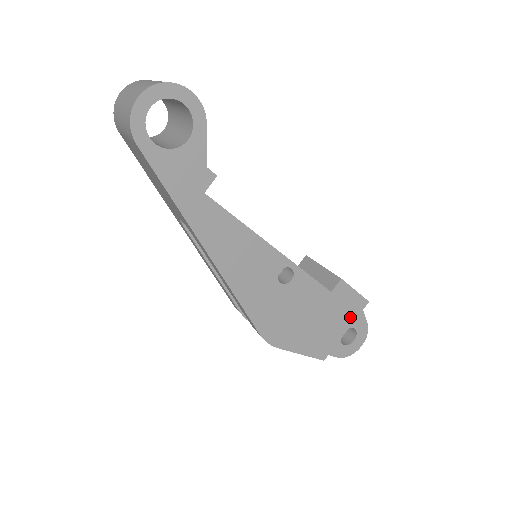
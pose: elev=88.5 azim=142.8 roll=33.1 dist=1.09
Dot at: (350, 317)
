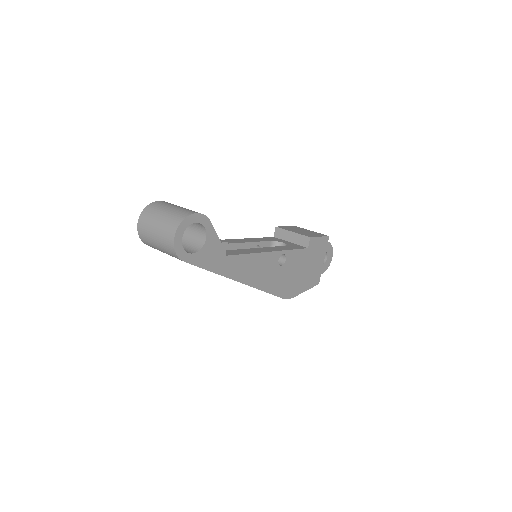
Dot at: (323, 252)
